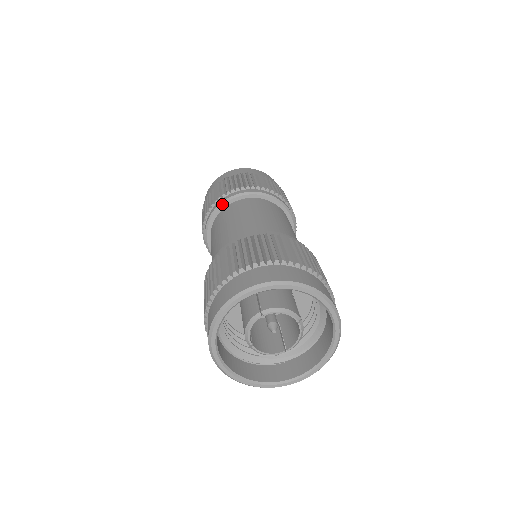
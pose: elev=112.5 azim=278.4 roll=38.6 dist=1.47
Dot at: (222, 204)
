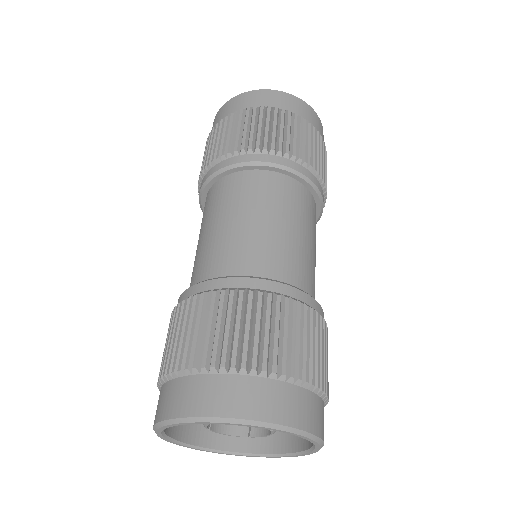
Dot at: (230, 168)
